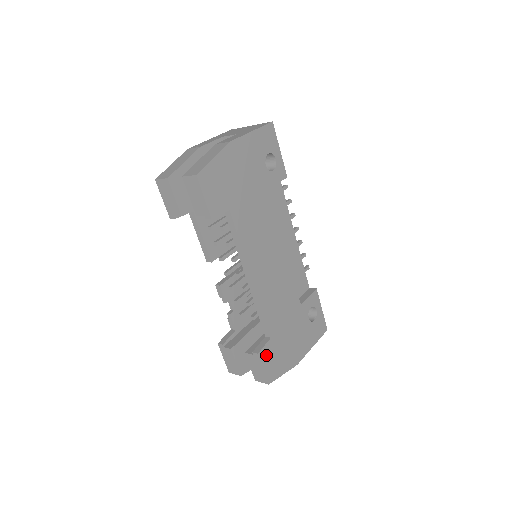
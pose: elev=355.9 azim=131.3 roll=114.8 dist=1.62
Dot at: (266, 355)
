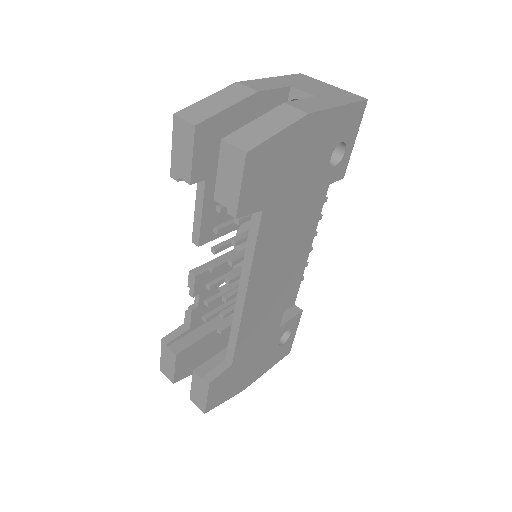
Dot at: (218, 383)
